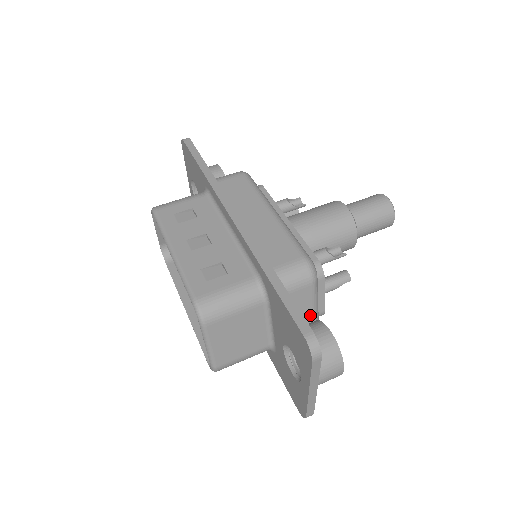
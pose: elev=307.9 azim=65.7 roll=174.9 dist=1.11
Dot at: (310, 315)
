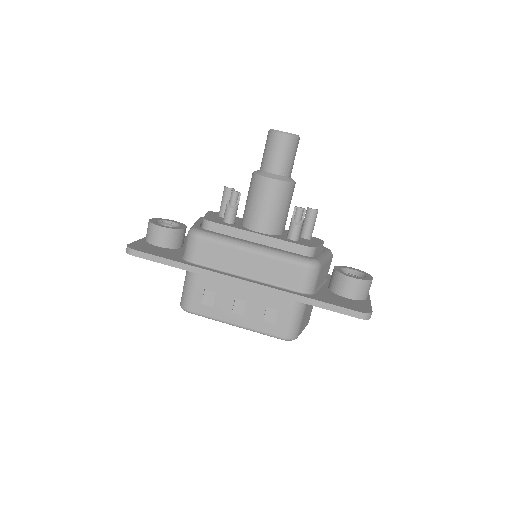
Dot at: (326, 265)
